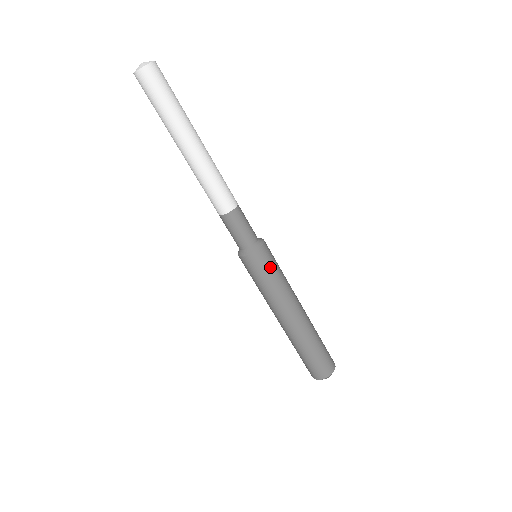
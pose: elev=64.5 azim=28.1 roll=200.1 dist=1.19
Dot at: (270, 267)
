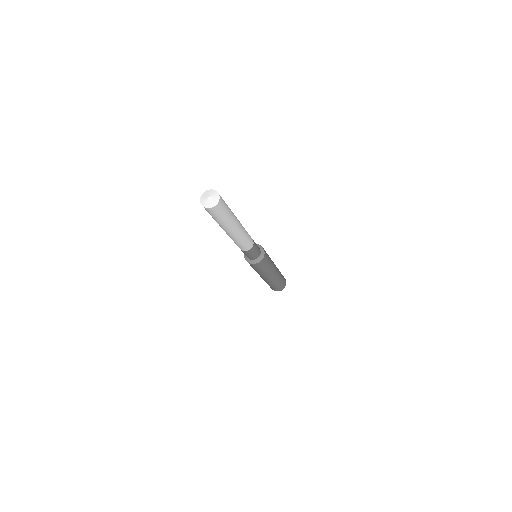
Dot at: (268, 257)
